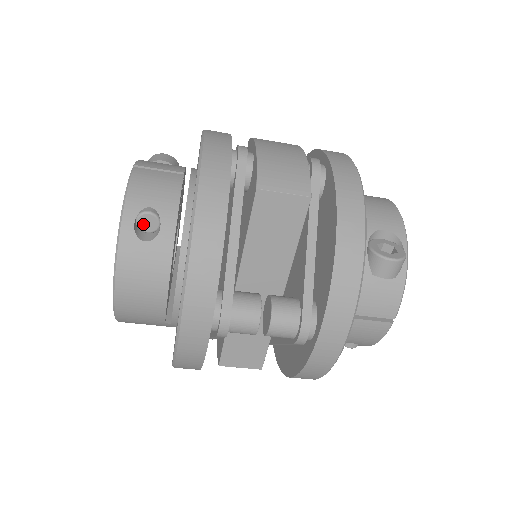
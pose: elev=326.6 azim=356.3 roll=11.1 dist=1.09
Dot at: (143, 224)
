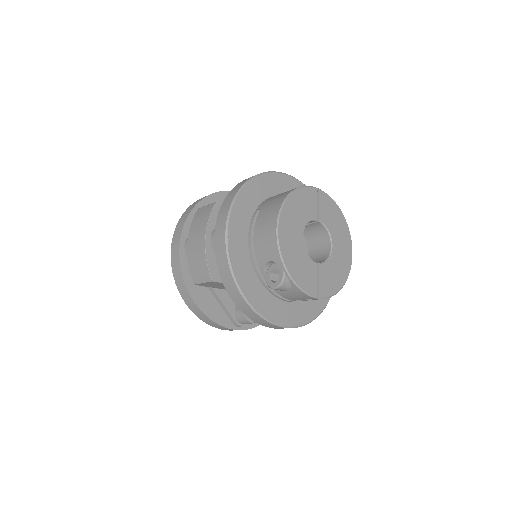
Dot at: occluded
